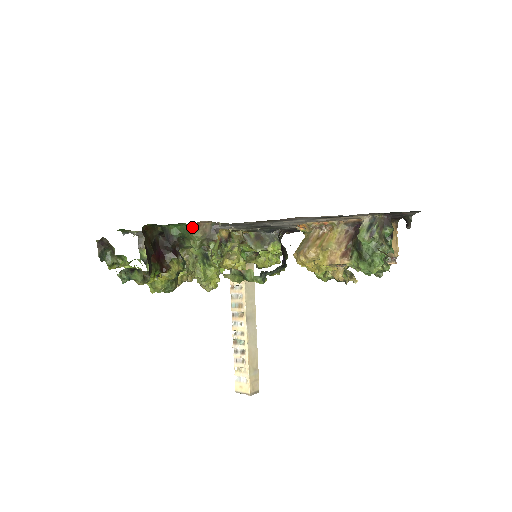
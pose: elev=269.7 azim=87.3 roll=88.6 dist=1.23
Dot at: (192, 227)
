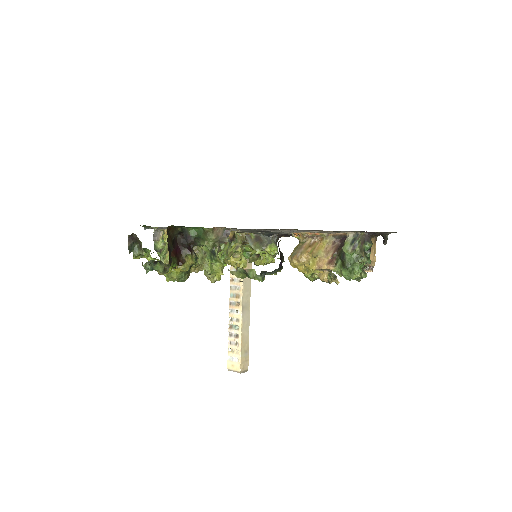
Dot at: (208, 231)
